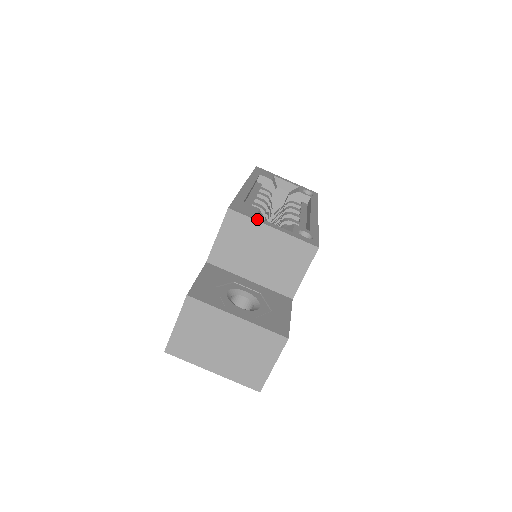
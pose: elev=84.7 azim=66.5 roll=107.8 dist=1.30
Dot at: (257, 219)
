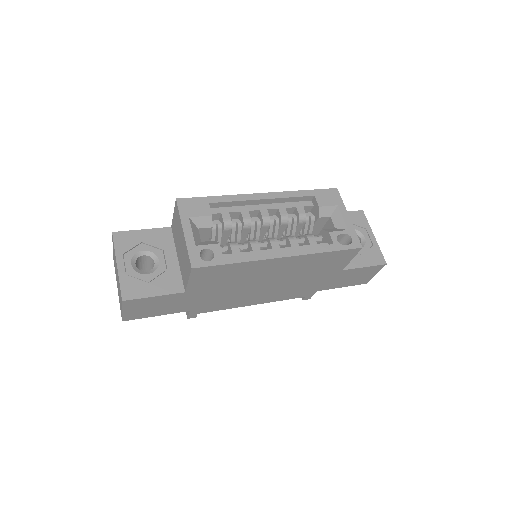
Dot at: (183, 219)
